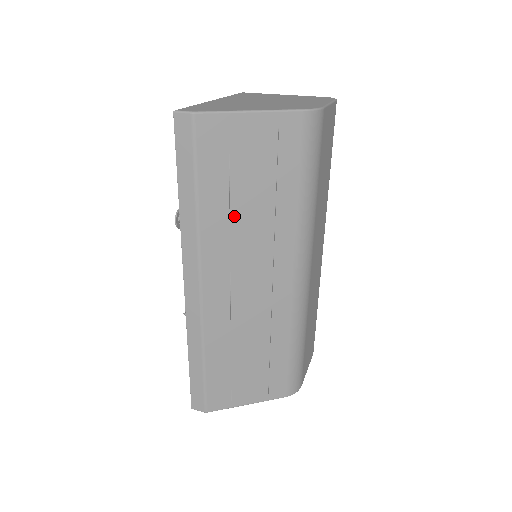
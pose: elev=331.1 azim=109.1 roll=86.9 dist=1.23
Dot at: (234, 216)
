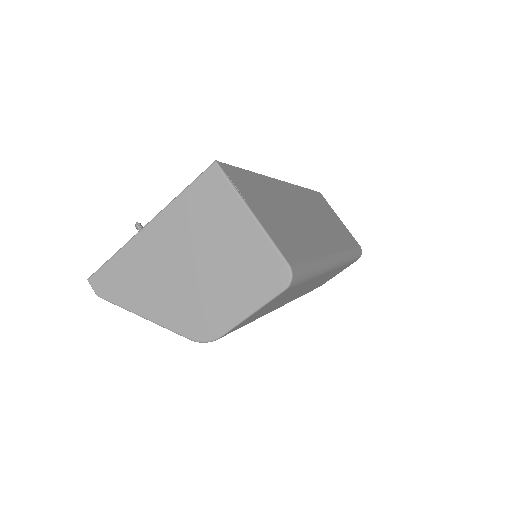
Dot at: occluded
